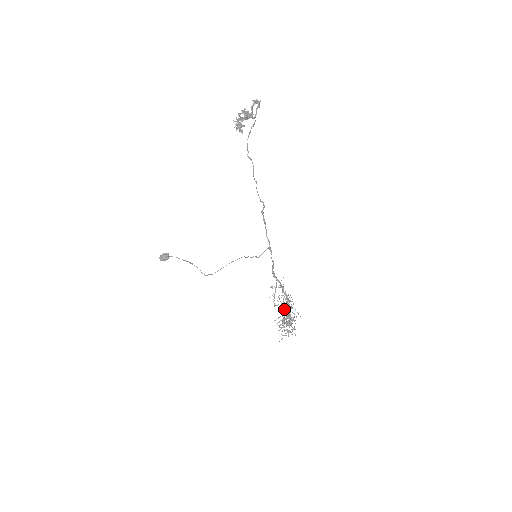
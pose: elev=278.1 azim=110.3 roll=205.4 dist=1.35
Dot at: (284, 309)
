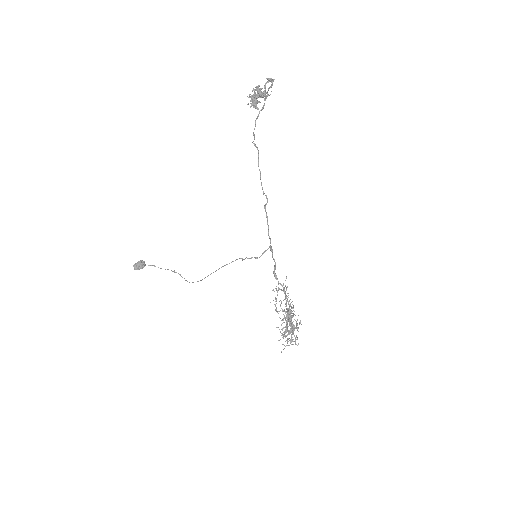
Dot at: (286, 315)
